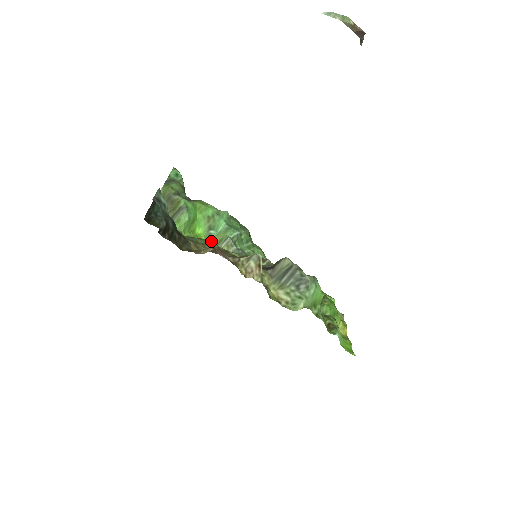
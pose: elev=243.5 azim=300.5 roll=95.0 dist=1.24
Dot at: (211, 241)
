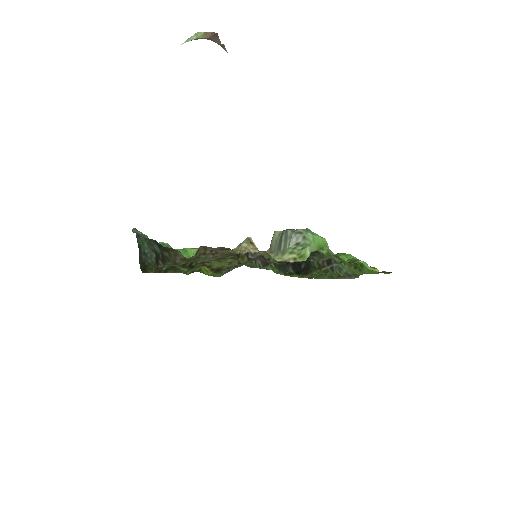
Dot at: occluded
